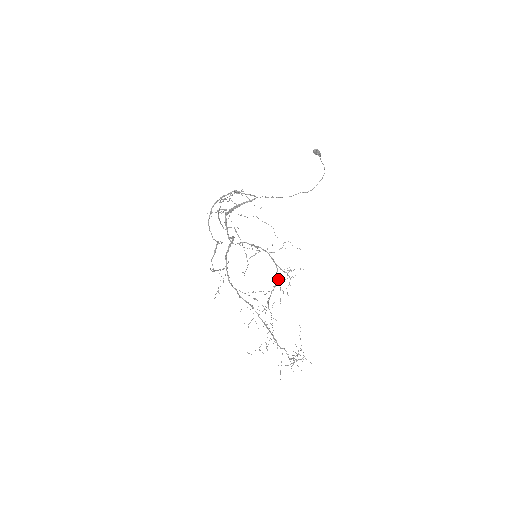
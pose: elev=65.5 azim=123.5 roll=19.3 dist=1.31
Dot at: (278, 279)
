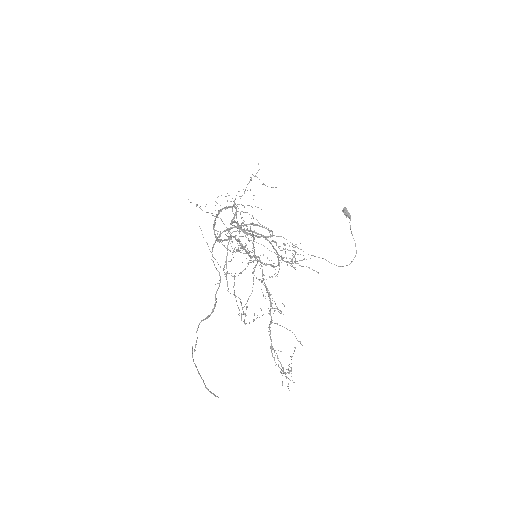
Dot at: occluded
